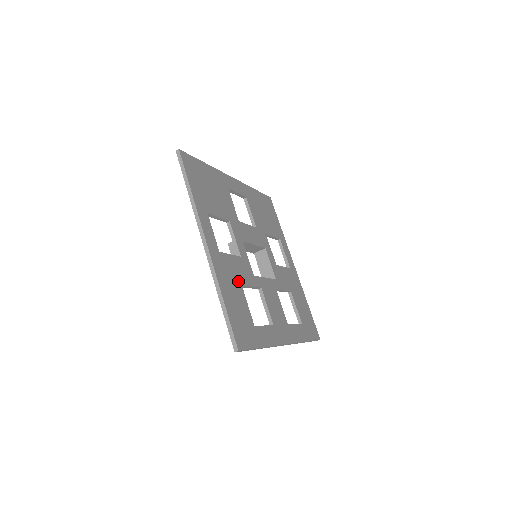
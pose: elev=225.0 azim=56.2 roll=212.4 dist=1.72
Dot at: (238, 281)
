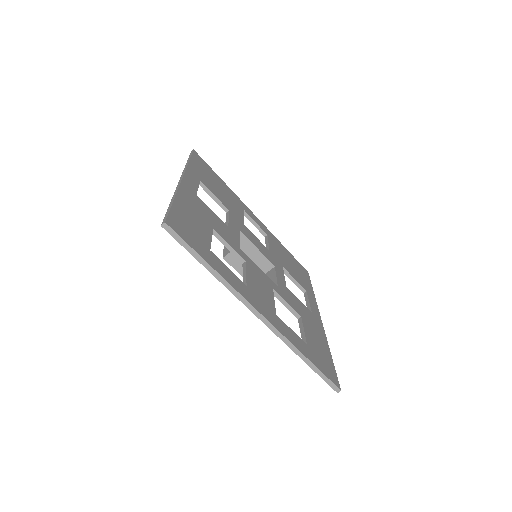
Dot at: (210, 223)
